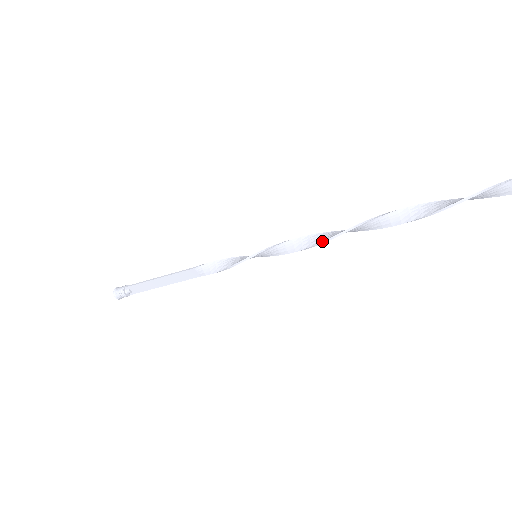
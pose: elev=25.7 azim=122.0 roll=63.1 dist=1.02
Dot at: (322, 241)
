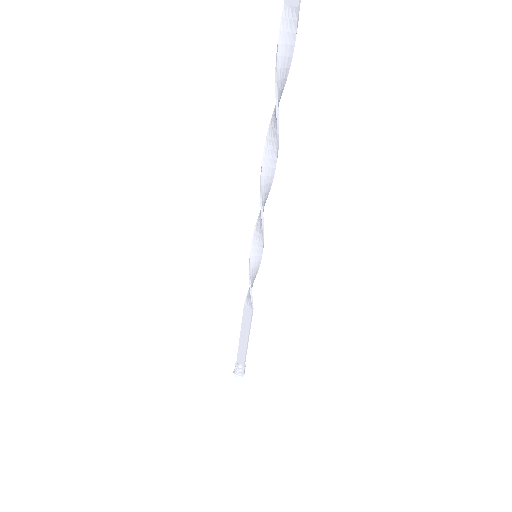
Dot at: (260, 196)
